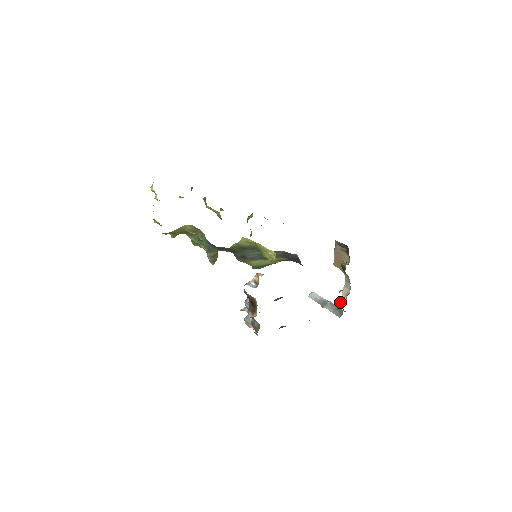
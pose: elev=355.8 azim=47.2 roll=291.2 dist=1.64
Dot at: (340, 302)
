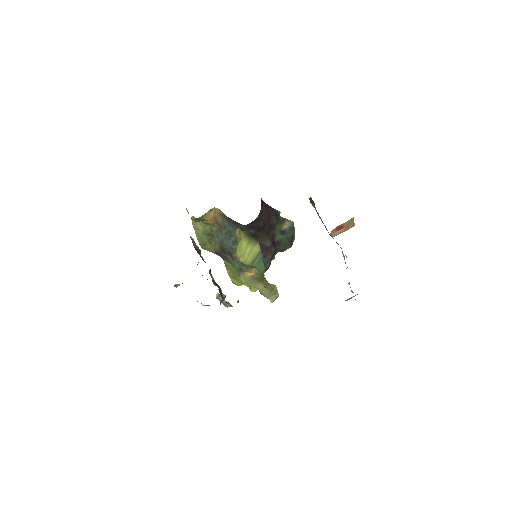
Dot at: occluded
